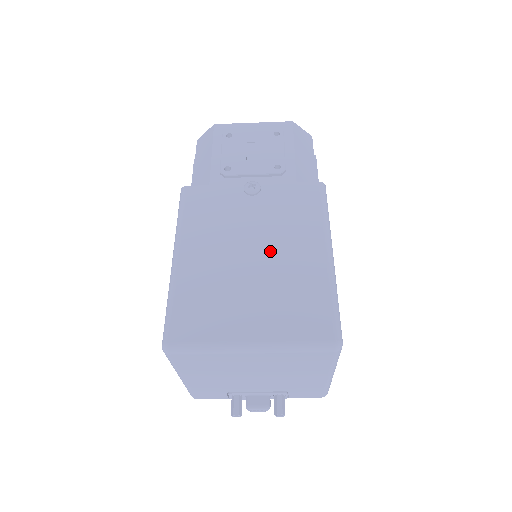
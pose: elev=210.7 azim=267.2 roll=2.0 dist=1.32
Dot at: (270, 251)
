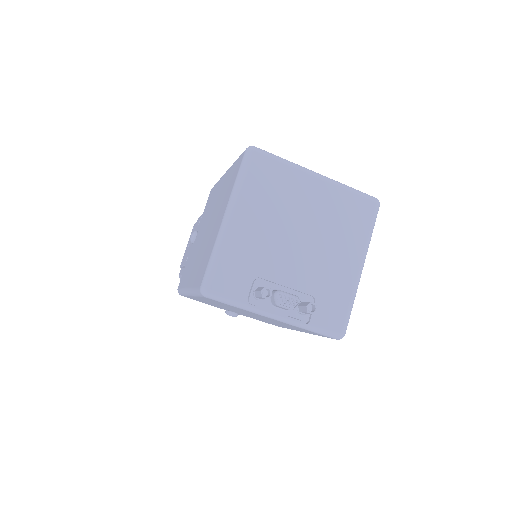
Dot at: occluded
